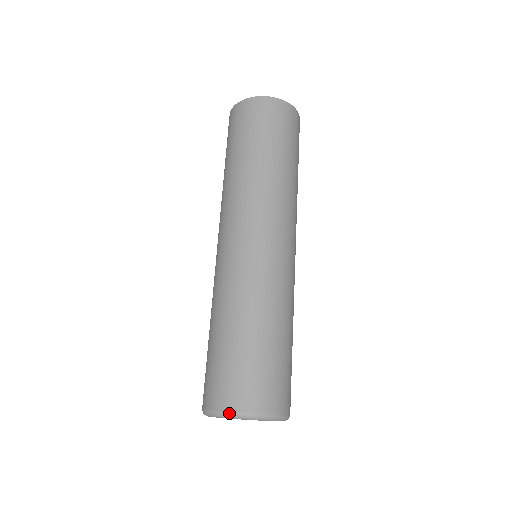
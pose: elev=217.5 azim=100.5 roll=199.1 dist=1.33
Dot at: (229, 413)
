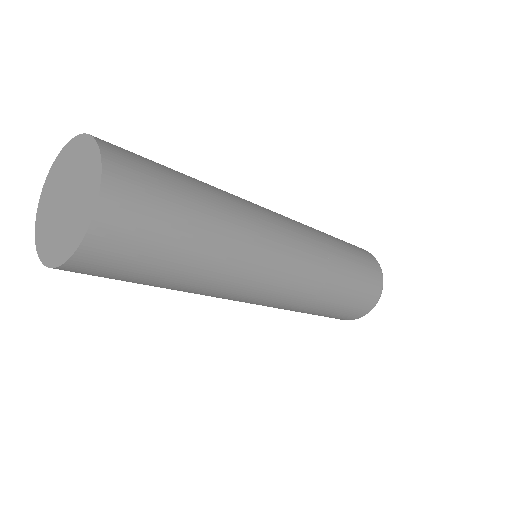
Dot at: occluded
